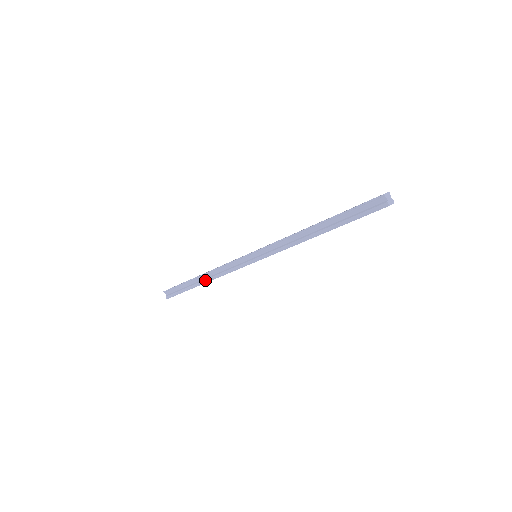
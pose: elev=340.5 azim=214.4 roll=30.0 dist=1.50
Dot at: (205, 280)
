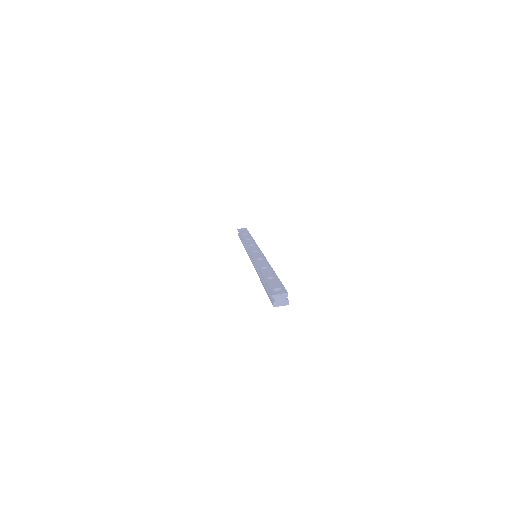
Dot at: (243, 244)
